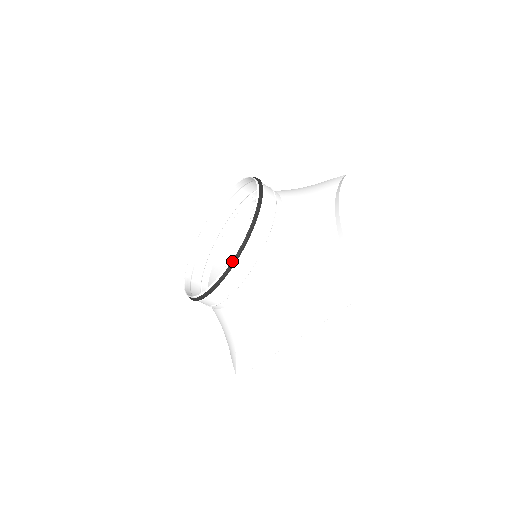
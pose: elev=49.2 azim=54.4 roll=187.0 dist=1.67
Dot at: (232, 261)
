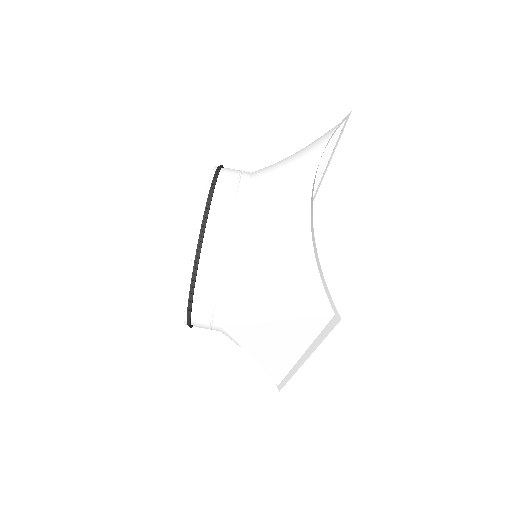
Dot at: (190, 291)
